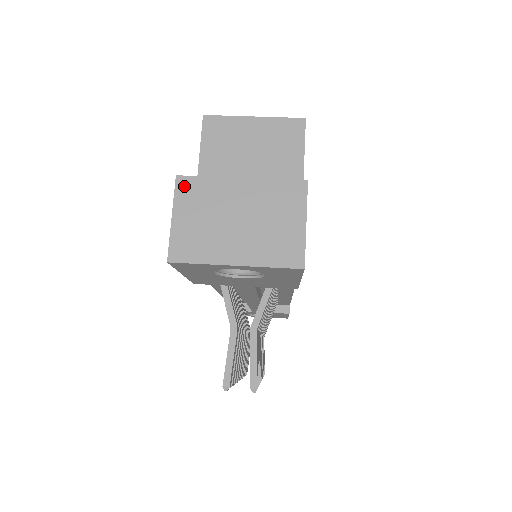
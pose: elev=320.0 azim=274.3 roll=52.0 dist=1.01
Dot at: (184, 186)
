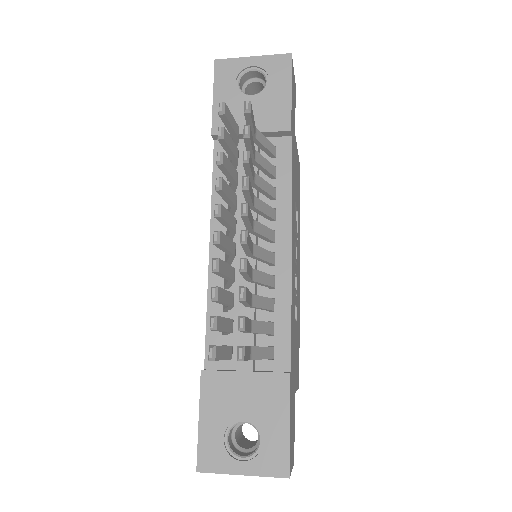
Dot at: occluded
